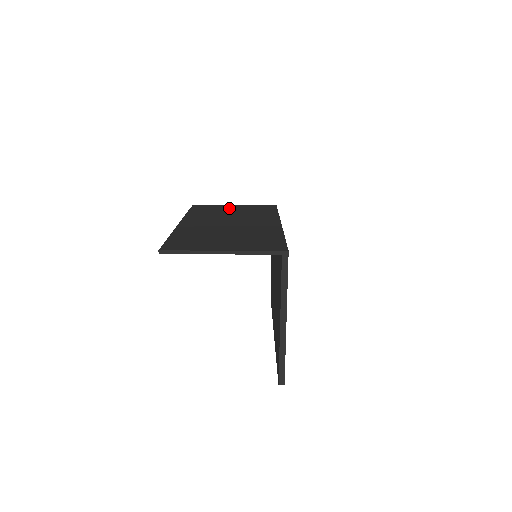
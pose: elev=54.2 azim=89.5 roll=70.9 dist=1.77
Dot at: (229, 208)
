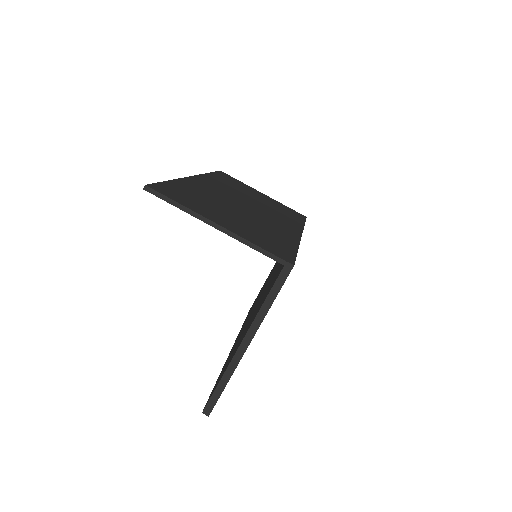
Dot at: (255, 193)
